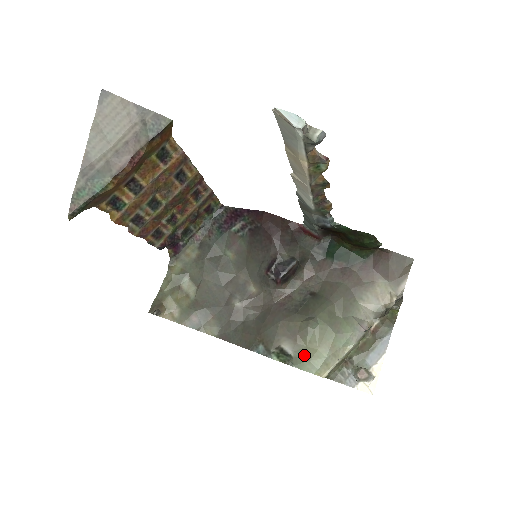
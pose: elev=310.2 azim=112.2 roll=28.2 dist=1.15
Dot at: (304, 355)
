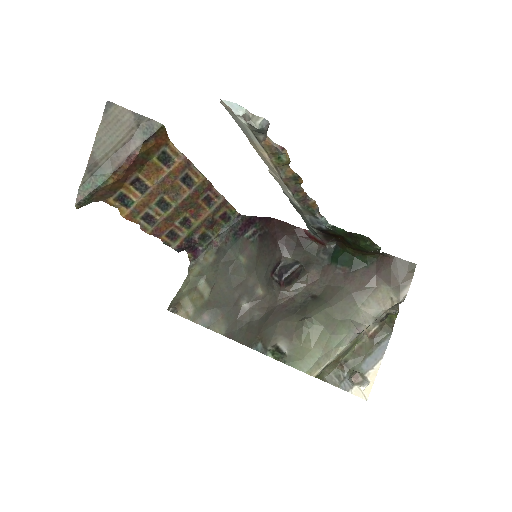
Dot at: (298, 354)
